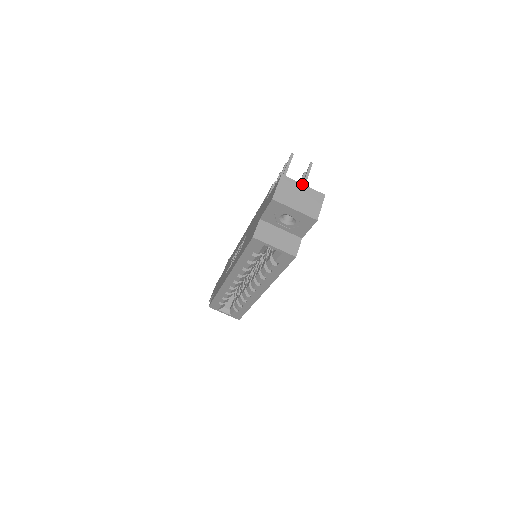
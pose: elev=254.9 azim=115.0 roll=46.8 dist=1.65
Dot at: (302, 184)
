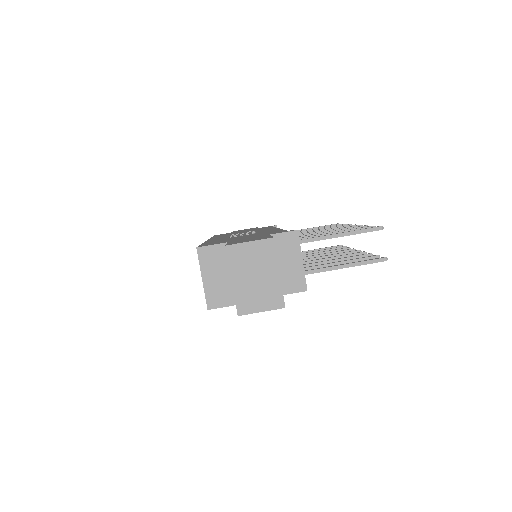
Dot at: occluded
